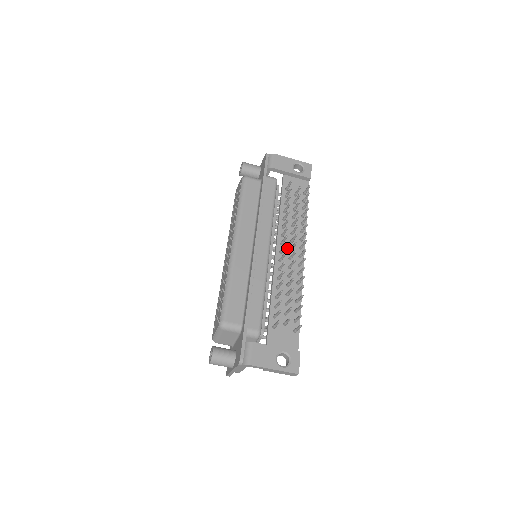
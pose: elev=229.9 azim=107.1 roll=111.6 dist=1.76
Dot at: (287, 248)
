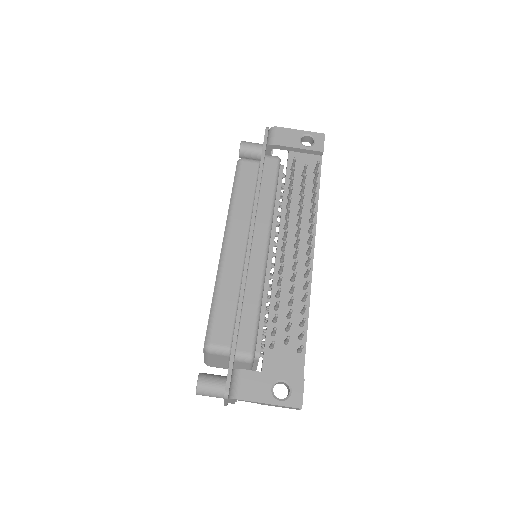
Dot at: (291, 244)
